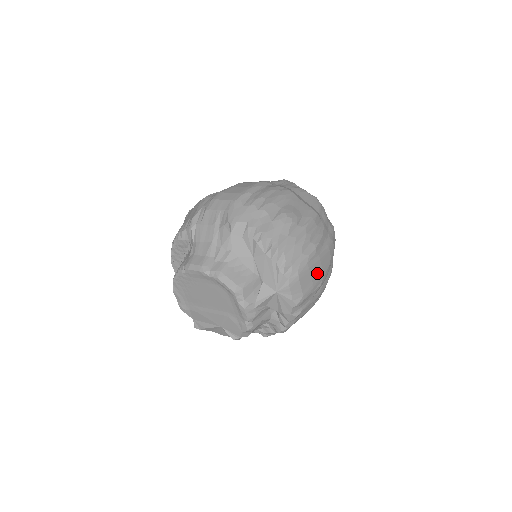
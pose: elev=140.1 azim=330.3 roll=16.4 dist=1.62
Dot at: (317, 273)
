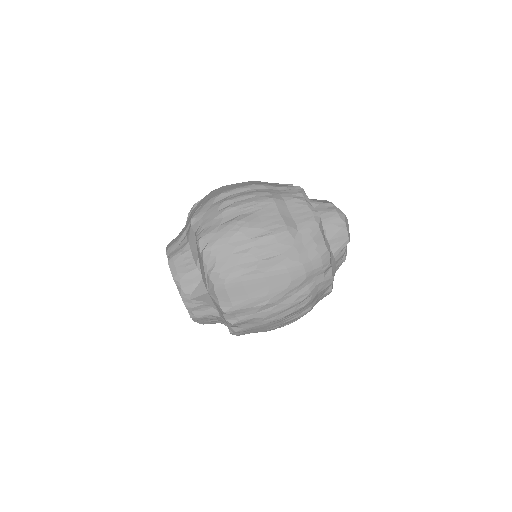
Dot at: (259, 290)
